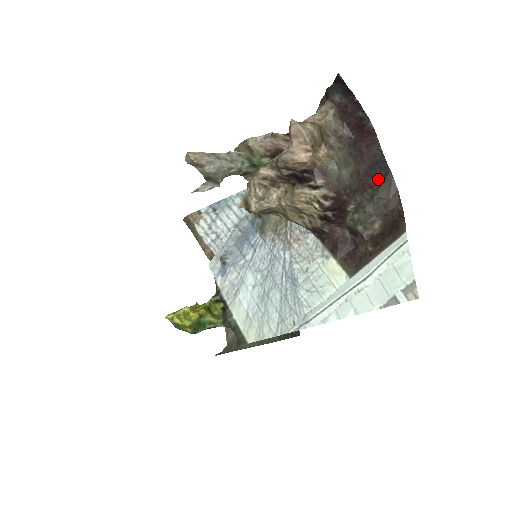
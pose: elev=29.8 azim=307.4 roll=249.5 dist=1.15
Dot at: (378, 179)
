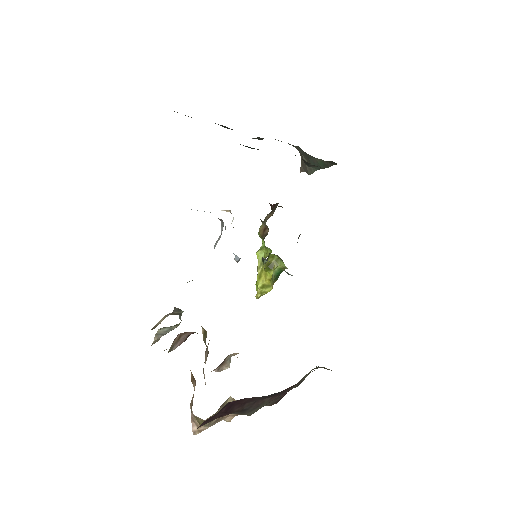
Dot at: (290, 387)
